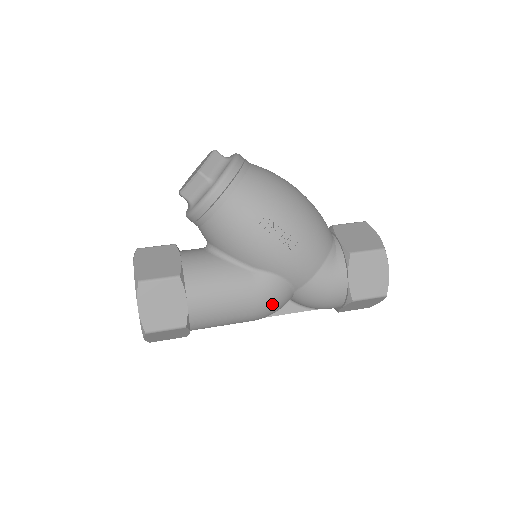
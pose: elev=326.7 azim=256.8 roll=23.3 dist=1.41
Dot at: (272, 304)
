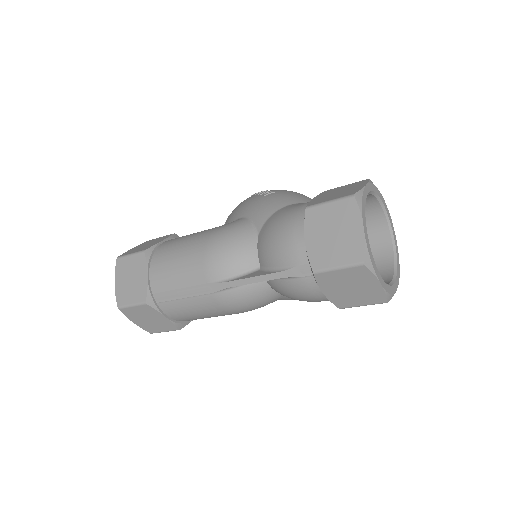
Dot at: (225, 237)
